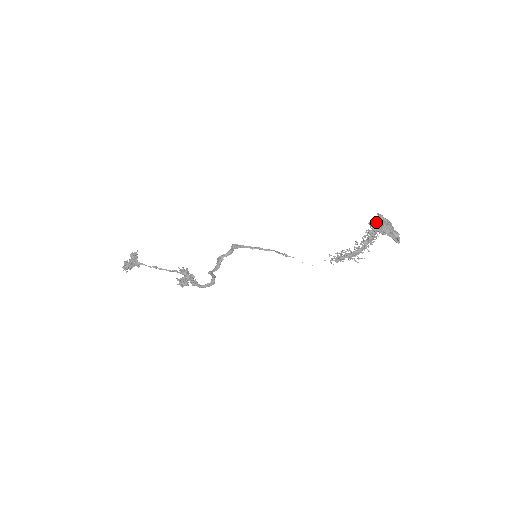
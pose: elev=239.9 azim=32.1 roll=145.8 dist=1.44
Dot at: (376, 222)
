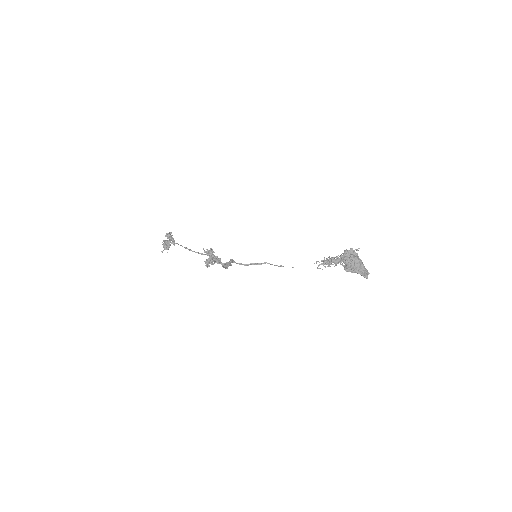
Dot at: (346, 257)
